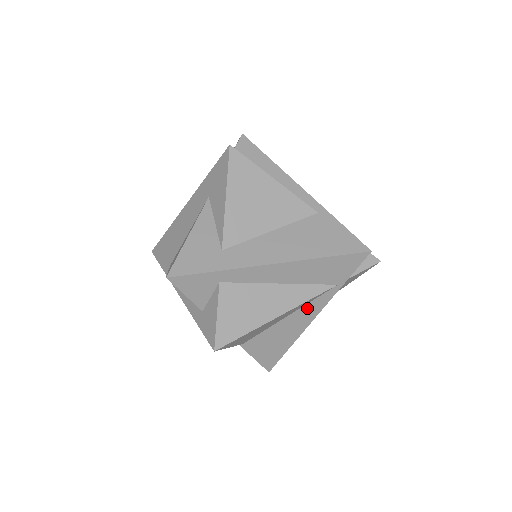
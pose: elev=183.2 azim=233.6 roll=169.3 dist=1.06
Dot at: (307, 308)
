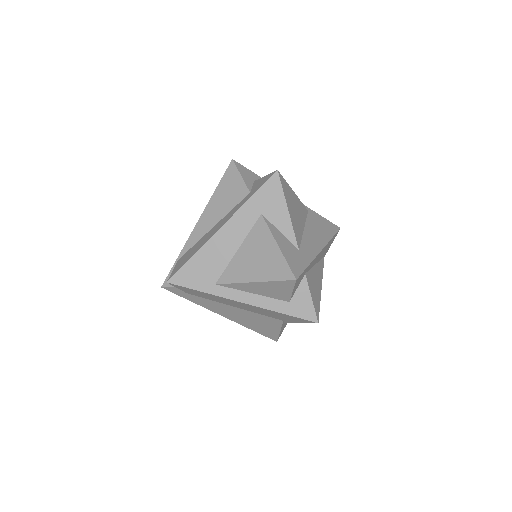
Dot at: occluded
